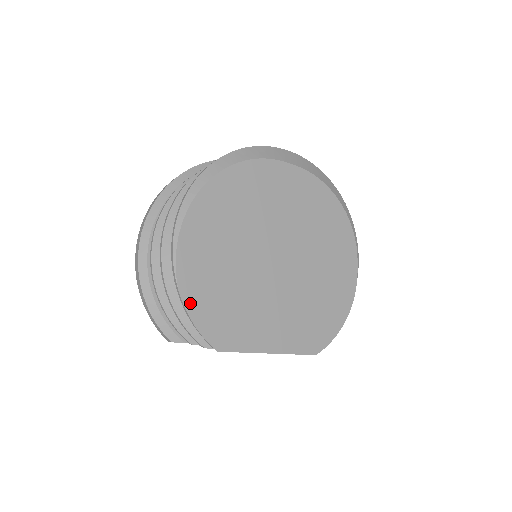
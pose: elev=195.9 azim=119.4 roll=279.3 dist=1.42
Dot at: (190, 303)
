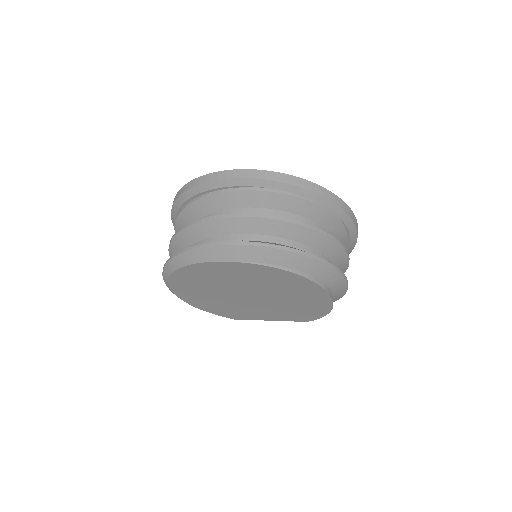
Dot at: (204, 309)
